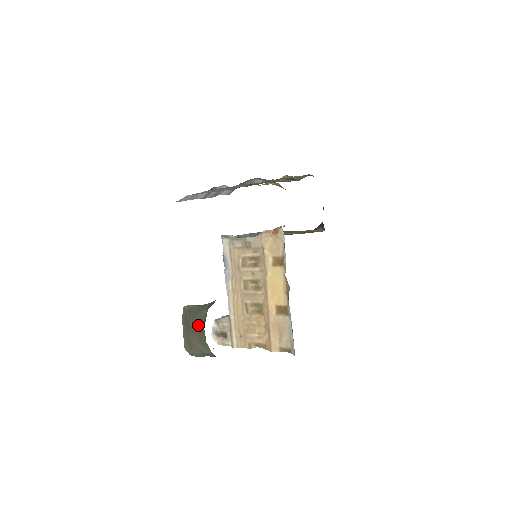
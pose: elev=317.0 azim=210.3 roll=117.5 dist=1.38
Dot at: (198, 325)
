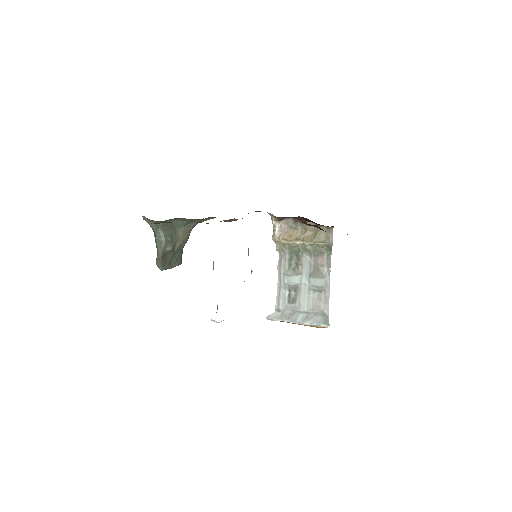
Dot at: occluded
